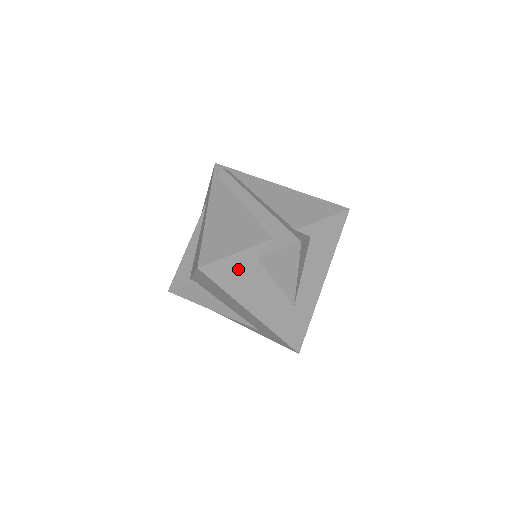
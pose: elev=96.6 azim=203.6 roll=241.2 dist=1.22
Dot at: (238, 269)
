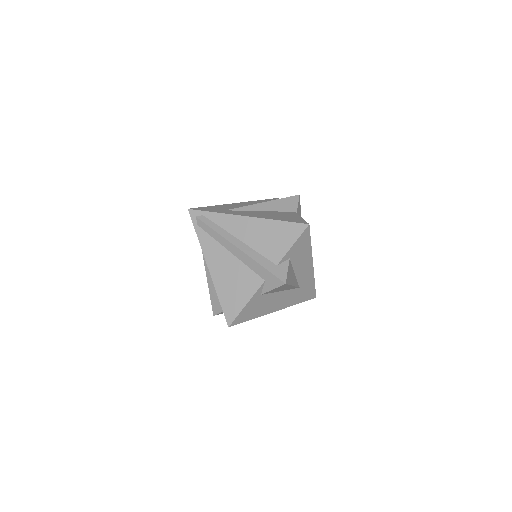
Dot at: (253, 307)
